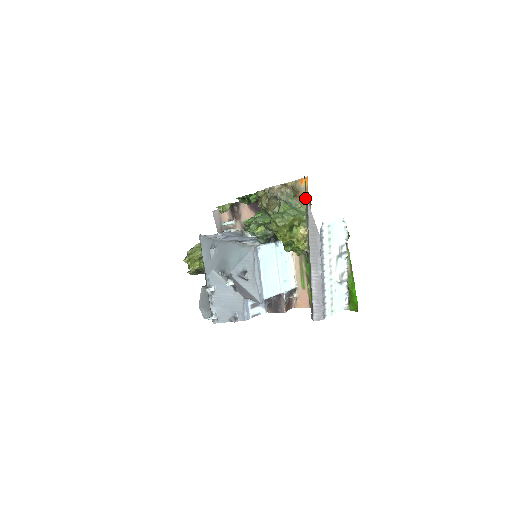
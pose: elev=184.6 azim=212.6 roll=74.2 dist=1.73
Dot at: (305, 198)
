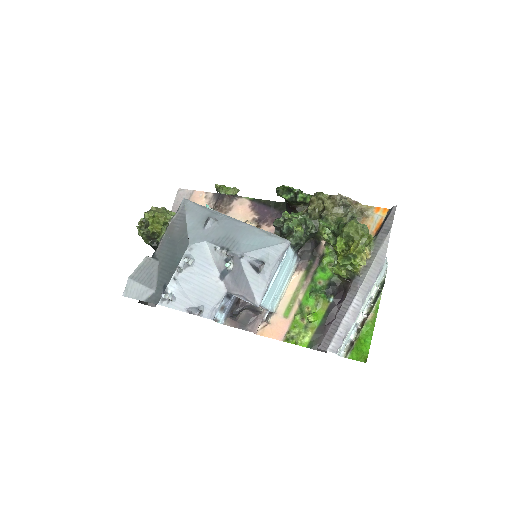
Dot at: (384, 225)
